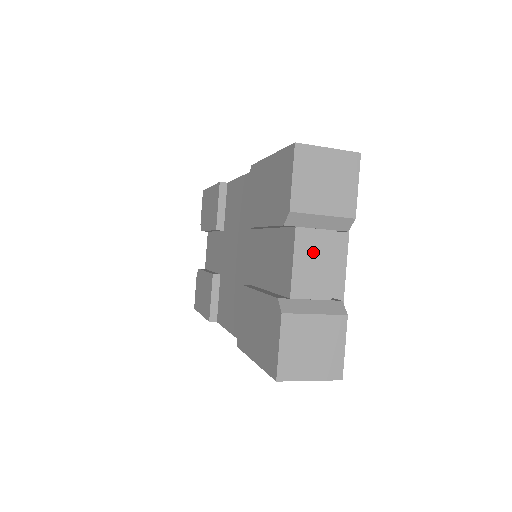
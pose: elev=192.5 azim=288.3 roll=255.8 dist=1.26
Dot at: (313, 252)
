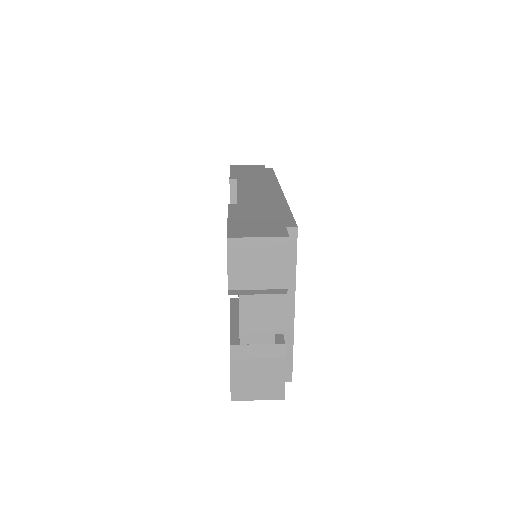
Dot at: (256, 311)
